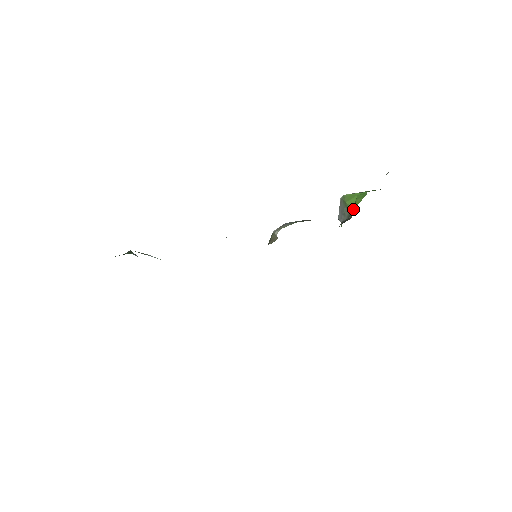
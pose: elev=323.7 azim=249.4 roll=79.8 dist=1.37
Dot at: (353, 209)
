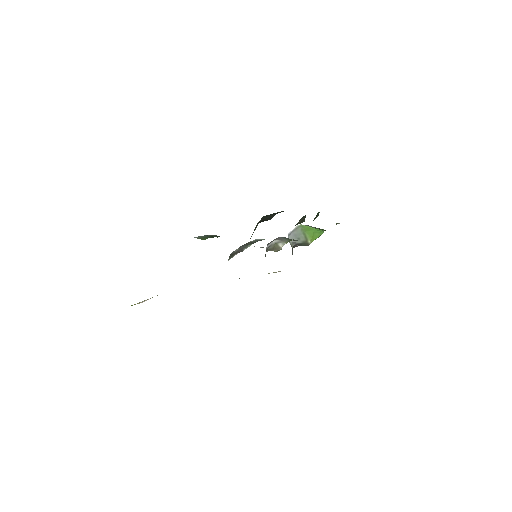
Dot at: (313, 240)
